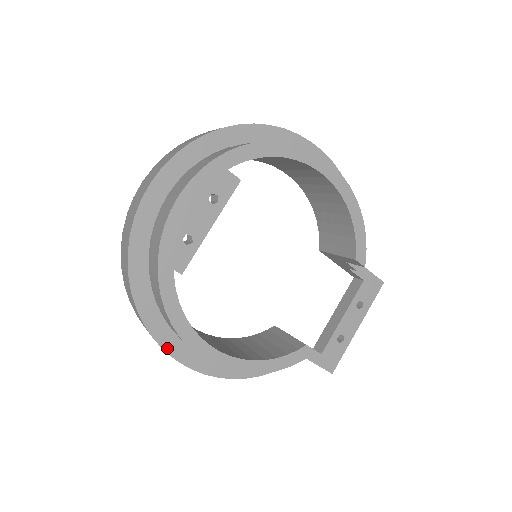
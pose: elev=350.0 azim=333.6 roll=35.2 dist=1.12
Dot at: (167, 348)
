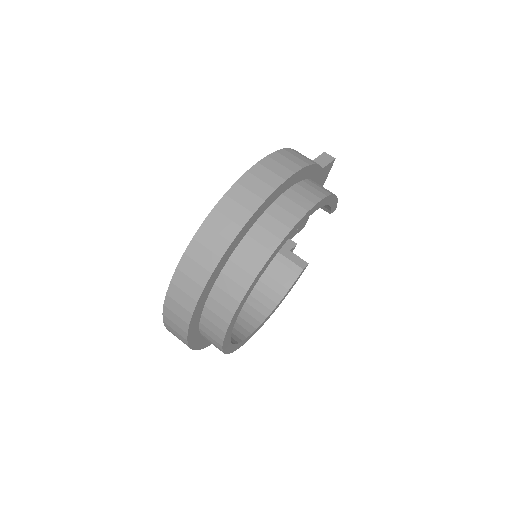
Dot at: occluded
